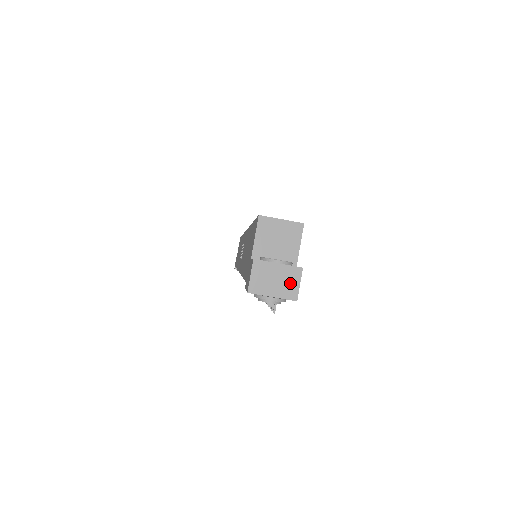
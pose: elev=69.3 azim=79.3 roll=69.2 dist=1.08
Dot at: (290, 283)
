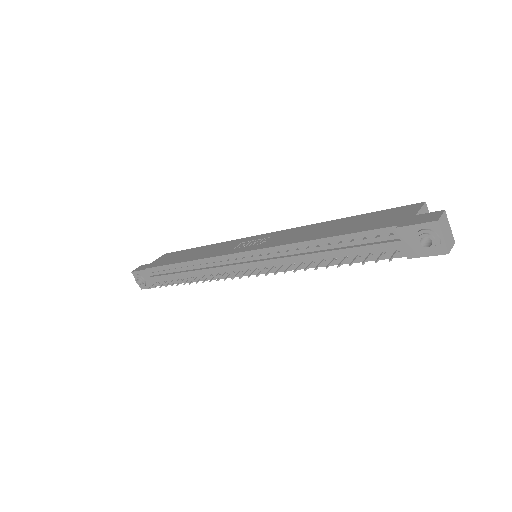
Dot at: (450, 242)
